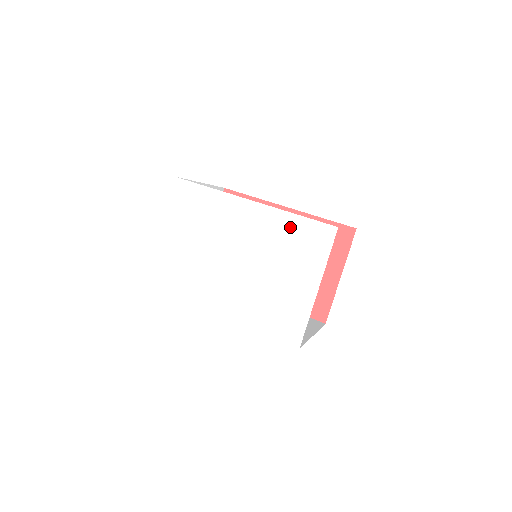
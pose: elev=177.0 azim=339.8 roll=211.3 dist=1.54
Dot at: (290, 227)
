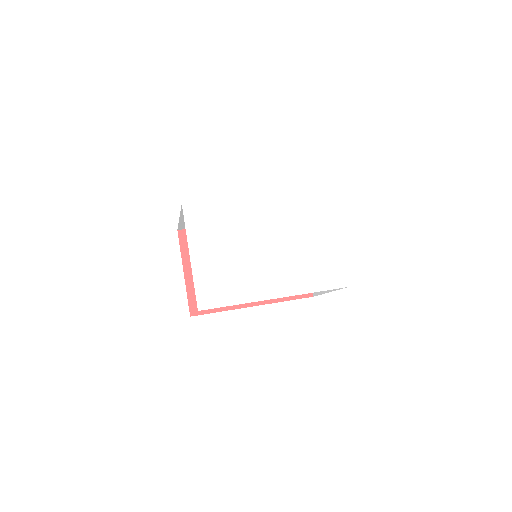
Dot at: (297, 202)
